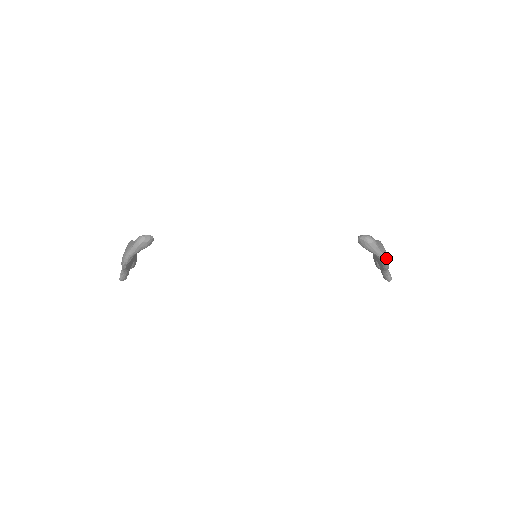
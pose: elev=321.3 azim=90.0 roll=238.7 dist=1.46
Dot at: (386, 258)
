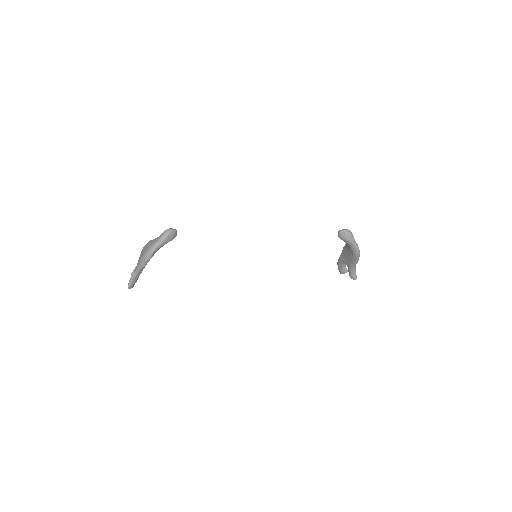
Dot at: occluded
